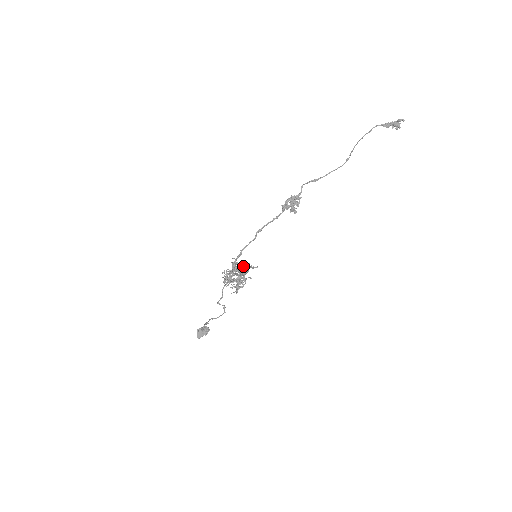
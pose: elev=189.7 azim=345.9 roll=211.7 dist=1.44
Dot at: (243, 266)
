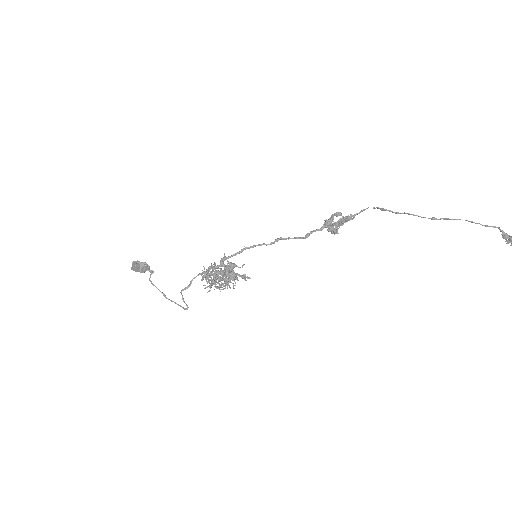
Dot at: (235, 266)
